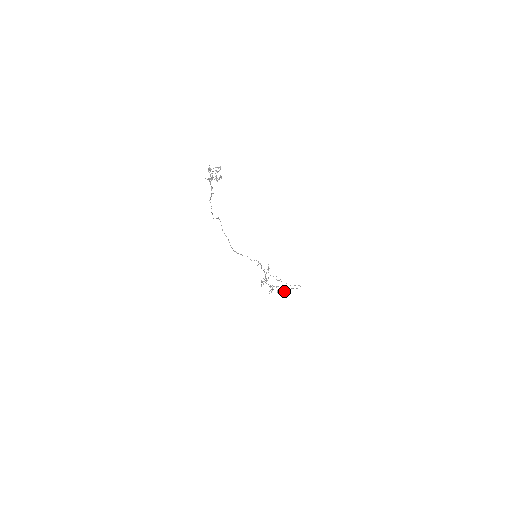
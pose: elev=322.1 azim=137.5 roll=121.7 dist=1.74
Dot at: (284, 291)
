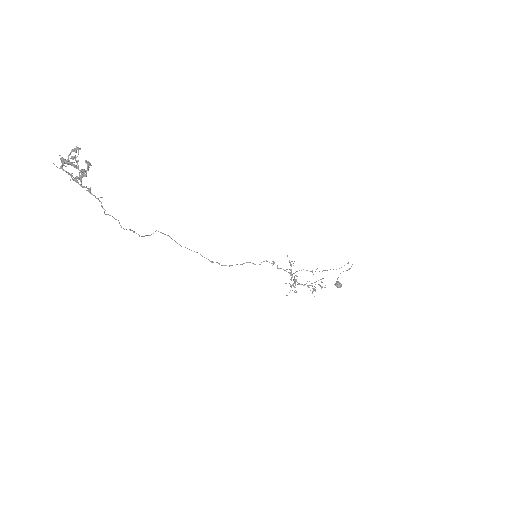
Dot at: occluded
